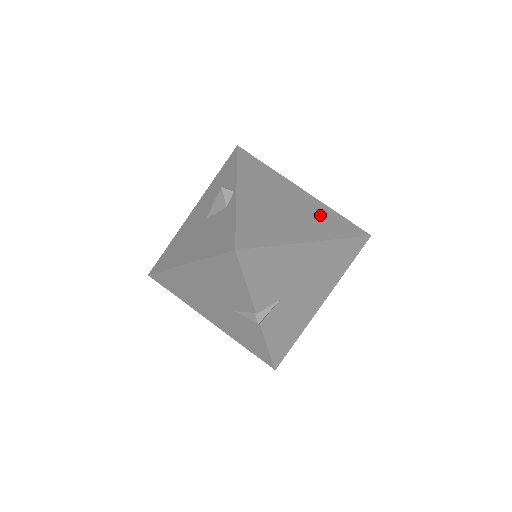
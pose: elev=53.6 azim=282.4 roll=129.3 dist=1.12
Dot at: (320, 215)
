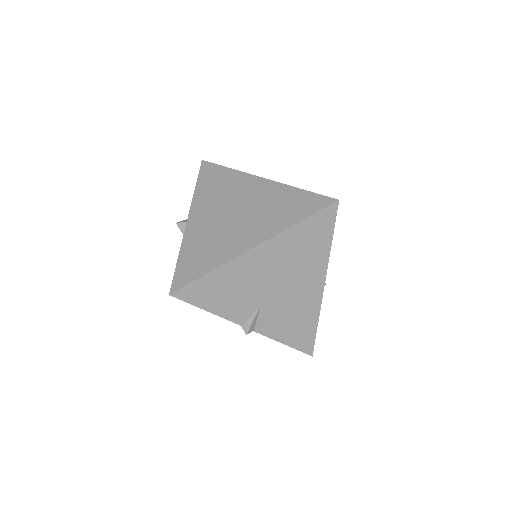
Dot at: (275, 204)
